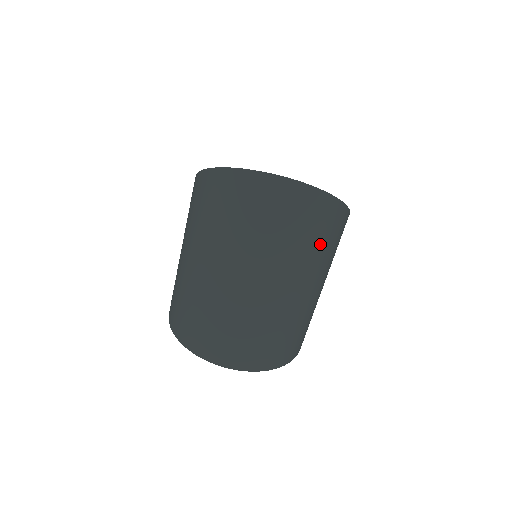
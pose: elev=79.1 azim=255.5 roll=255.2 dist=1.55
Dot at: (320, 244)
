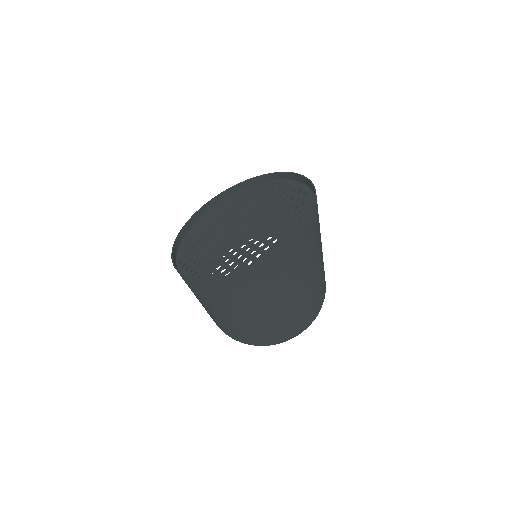
Dot at: (318, 229)
